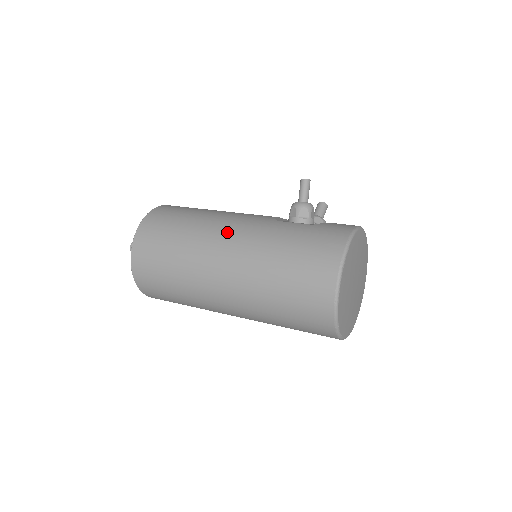
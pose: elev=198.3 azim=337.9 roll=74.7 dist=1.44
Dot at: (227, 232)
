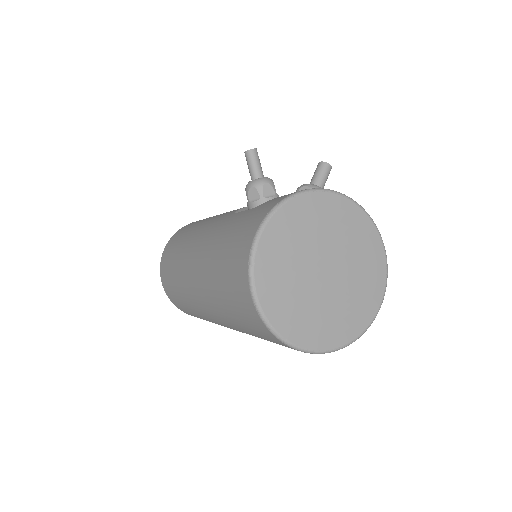
Dot at: (196, 242)
